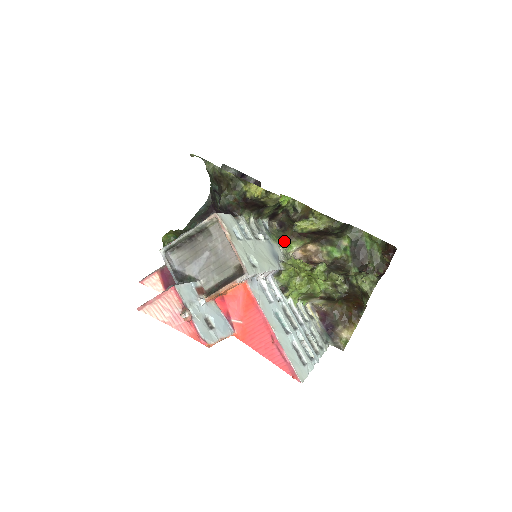
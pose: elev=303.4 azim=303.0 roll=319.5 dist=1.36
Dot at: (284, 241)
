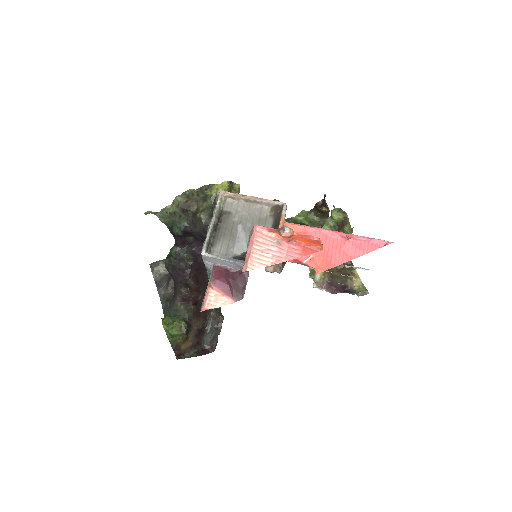
Dot at: occluded
